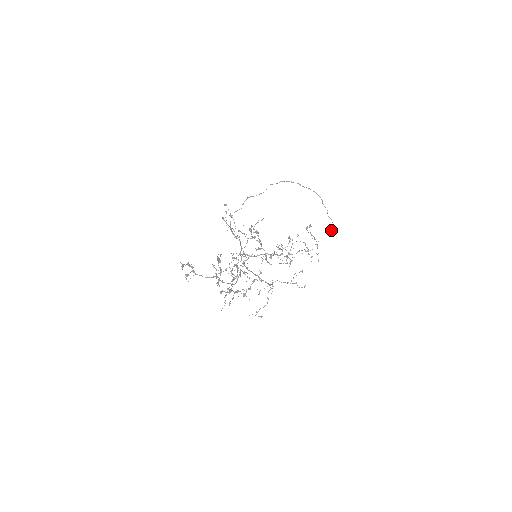
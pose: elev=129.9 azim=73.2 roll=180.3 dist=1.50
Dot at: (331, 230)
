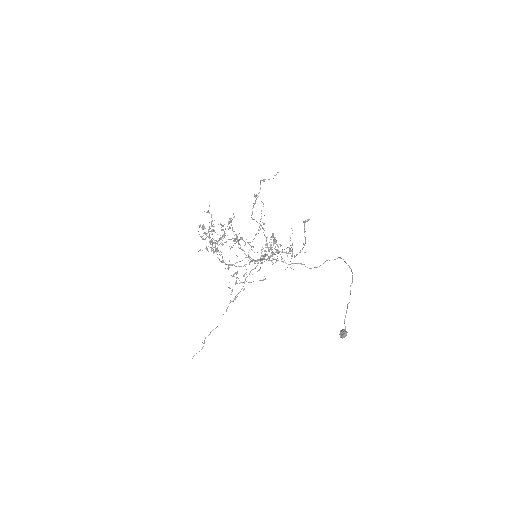
Dot at: (342, 331)
